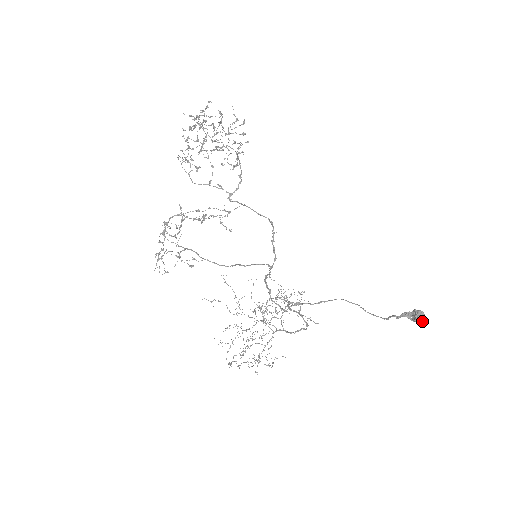
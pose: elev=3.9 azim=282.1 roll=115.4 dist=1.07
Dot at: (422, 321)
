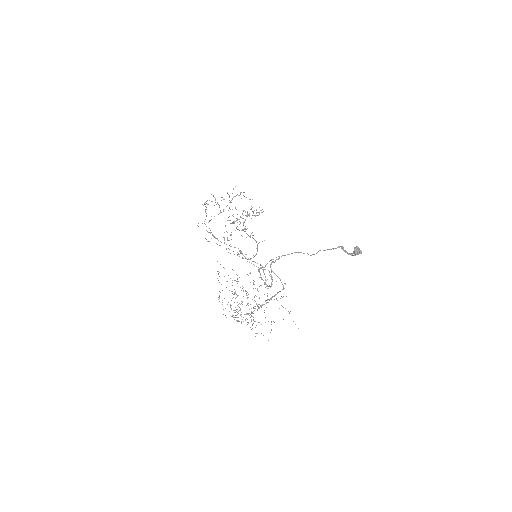
Dot at: (359, 249)
